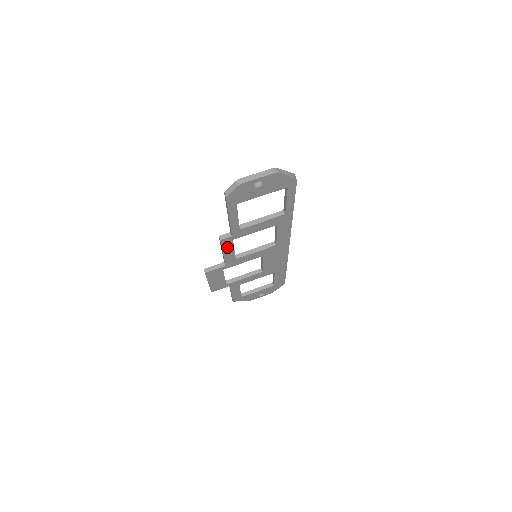
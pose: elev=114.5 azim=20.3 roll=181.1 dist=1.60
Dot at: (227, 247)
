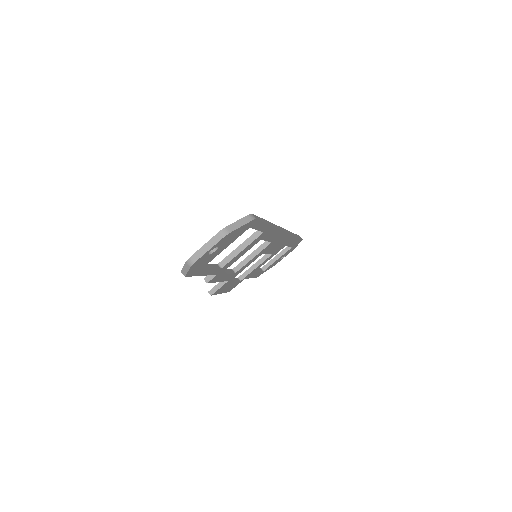
Dot at: (219, 278)
